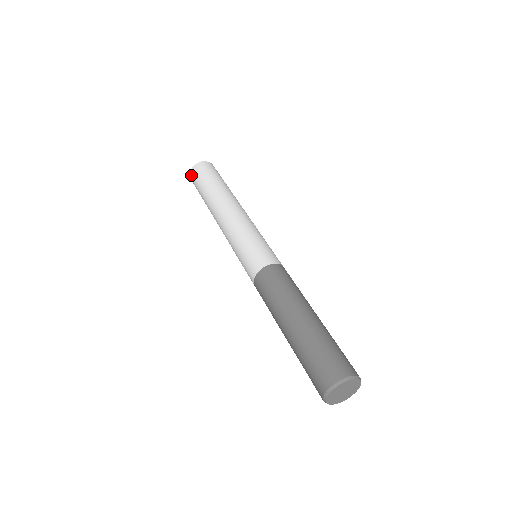
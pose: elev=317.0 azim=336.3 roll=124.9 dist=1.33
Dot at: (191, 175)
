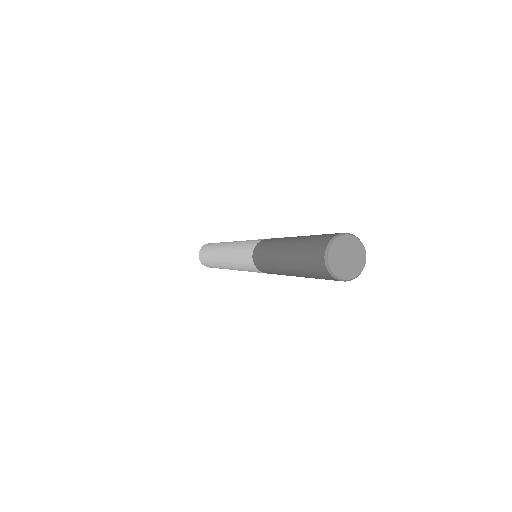
Dot at: (199, 258)
